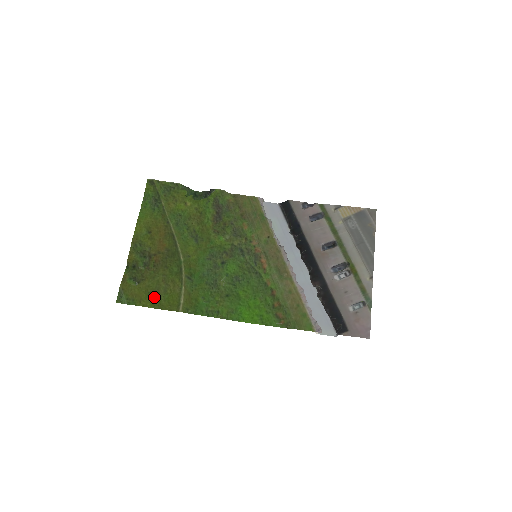
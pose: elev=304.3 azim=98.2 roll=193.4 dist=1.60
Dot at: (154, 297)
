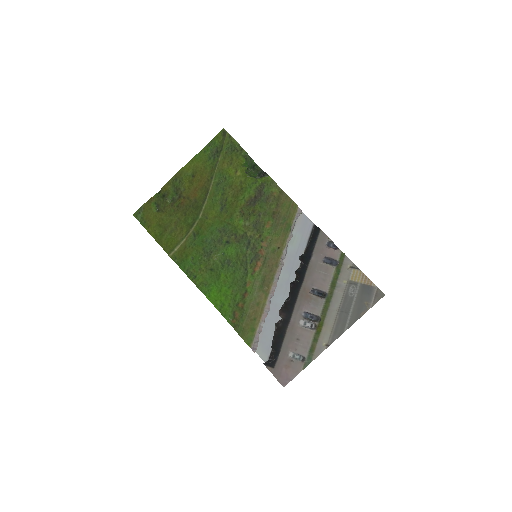
Dot at: (160, 230)
